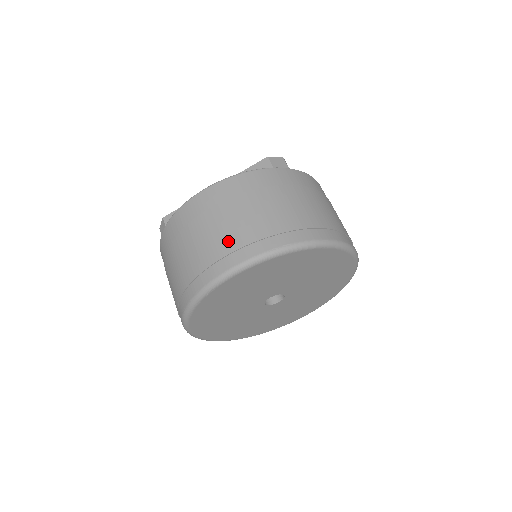
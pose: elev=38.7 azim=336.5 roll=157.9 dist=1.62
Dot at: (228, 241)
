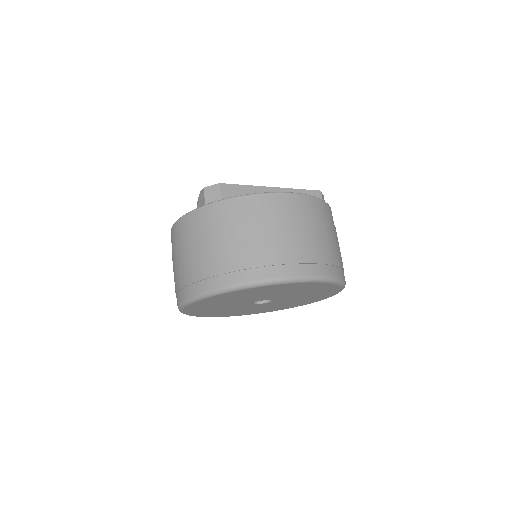
Dot at: (304, 252)
